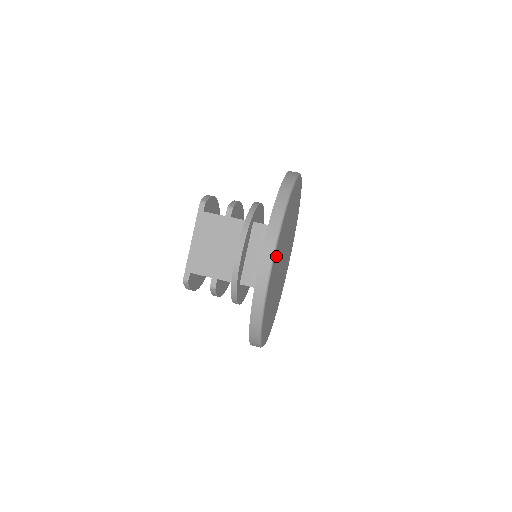
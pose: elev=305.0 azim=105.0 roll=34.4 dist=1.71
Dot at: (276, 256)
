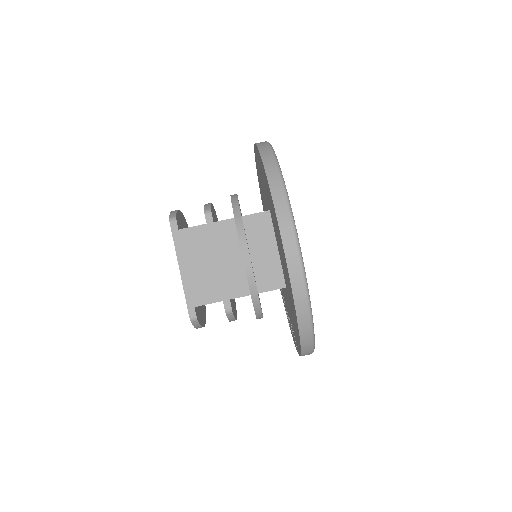
Dot at: occluded
